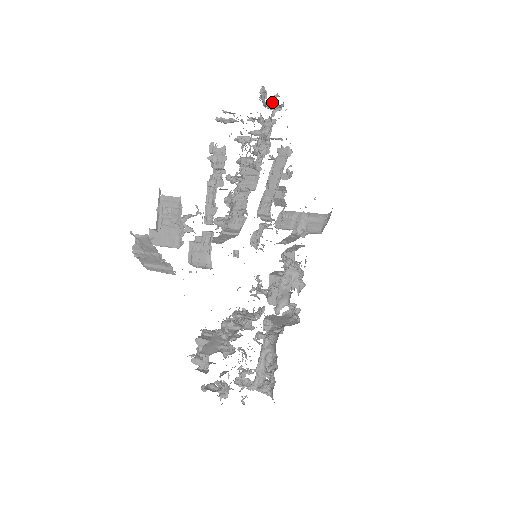
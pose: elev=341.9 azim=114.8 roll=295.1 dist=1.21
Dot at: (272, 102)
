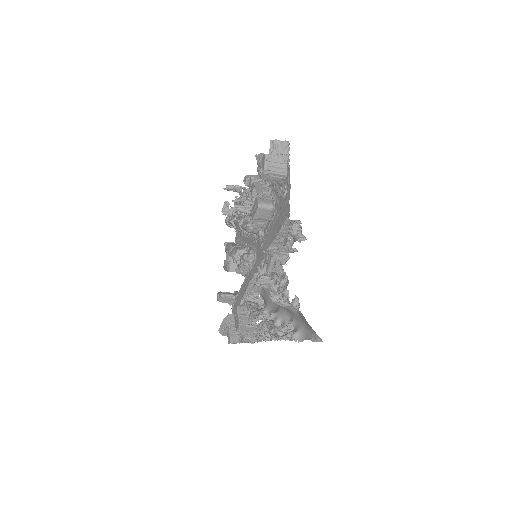
Dot at: (233, 208)
